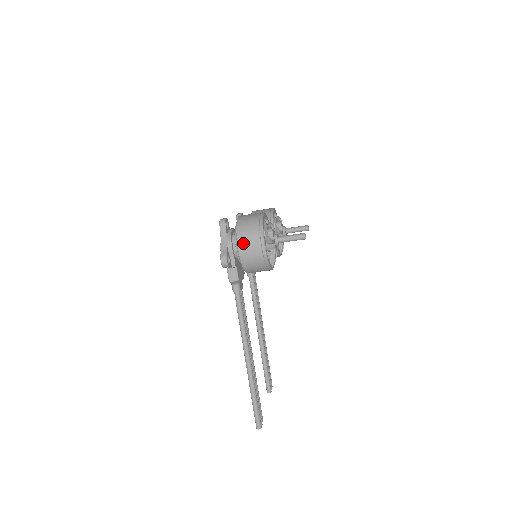
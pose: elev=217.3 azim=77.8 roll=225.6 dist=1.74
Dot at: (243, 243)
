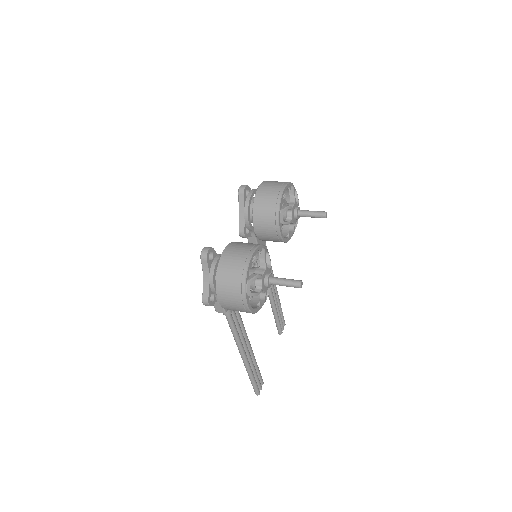
Dot at: (223, 298)
